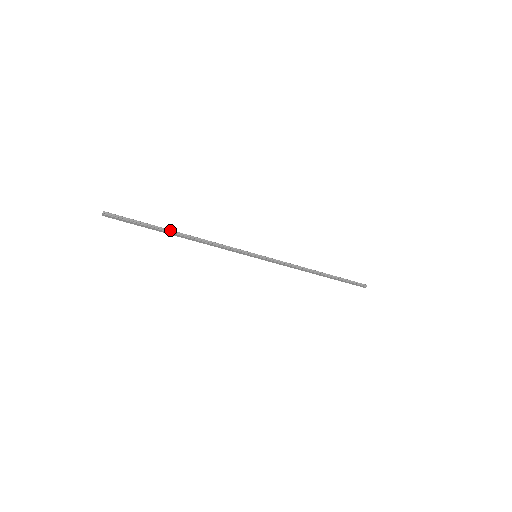
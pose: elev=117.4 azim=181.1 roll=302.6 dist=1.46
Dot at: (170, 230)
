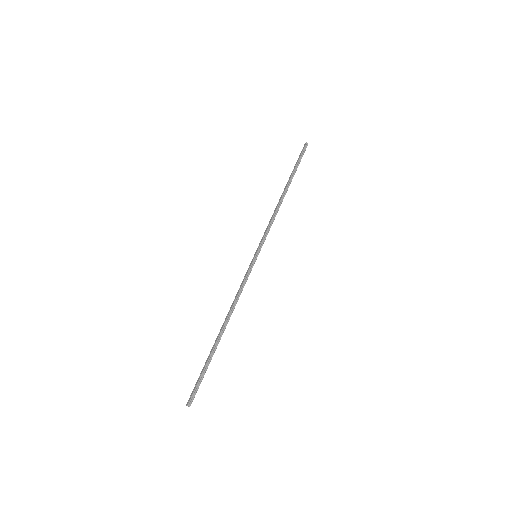
Dot at: (217, 341)
